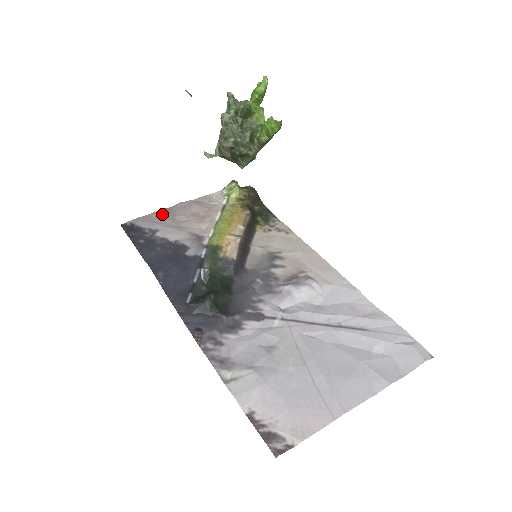
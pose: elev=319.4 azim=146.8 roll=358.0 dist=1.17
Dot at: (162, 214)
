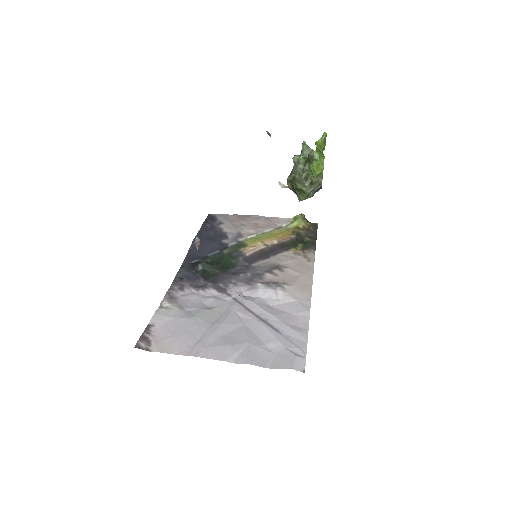
Dot at: (237, 217)
